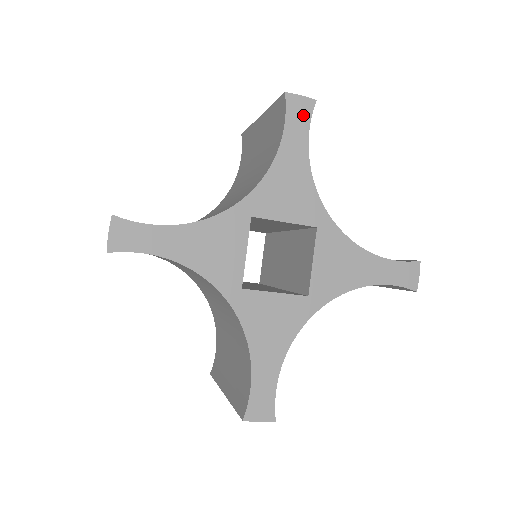
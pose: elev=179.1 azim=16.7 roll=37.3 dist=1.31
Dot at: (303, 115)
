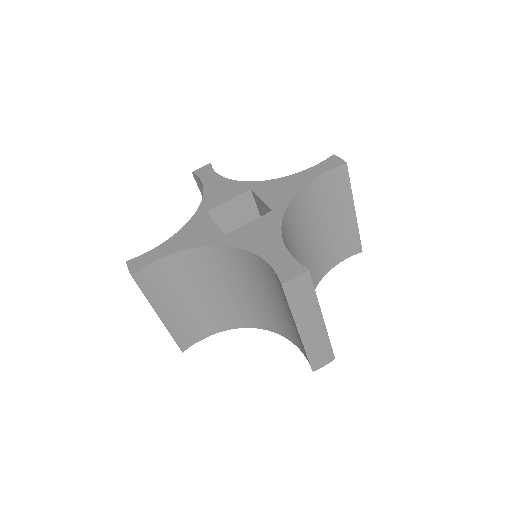
Dot at: (331, 165)
